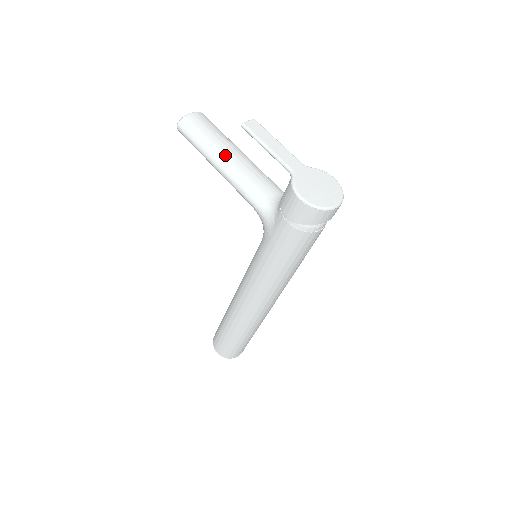
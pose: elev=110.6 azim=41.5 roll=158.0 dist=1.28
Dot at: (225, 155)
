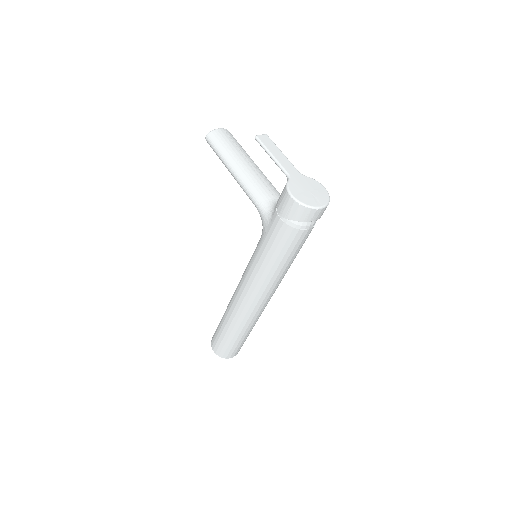
Dot at: (240, 163)
